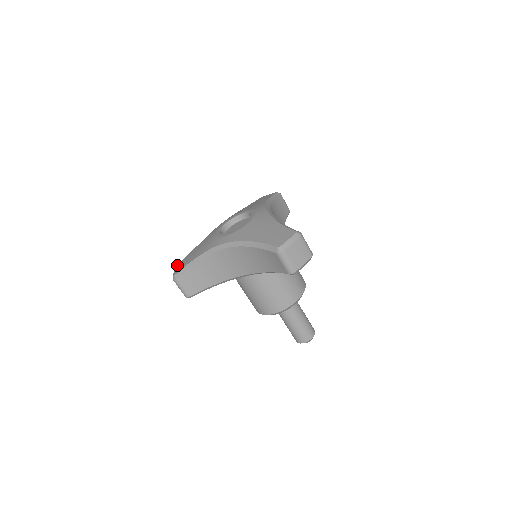
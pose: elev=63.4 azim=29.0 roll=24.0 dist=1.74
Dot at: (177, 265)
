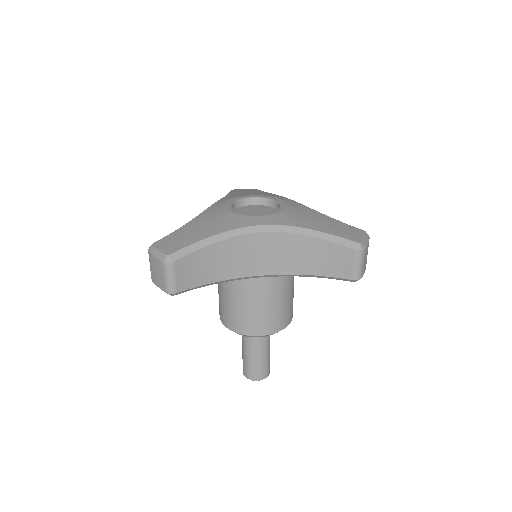
Dot at: (158, 242)
